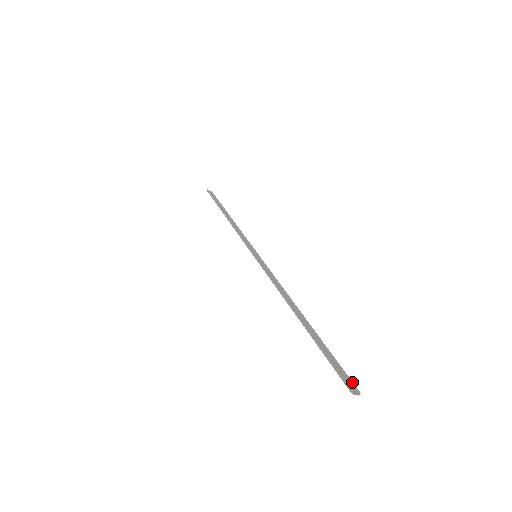
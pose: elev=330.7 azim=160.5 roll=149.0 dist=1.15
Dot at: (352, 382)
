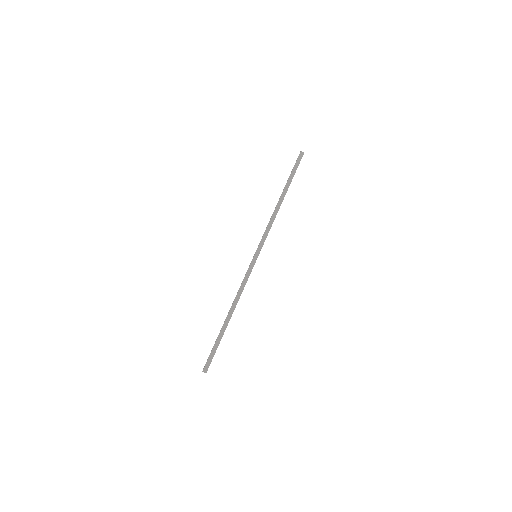
Dot at: occluded
